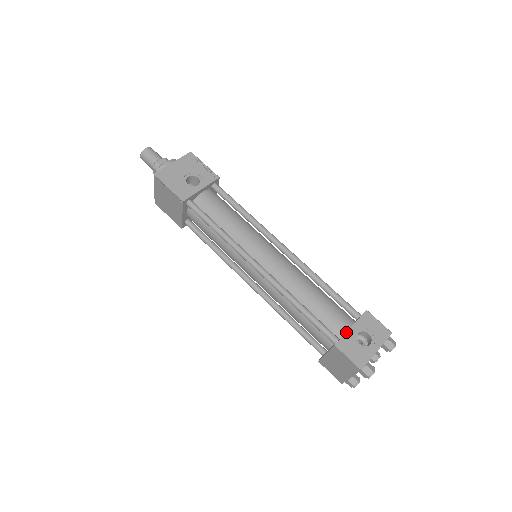
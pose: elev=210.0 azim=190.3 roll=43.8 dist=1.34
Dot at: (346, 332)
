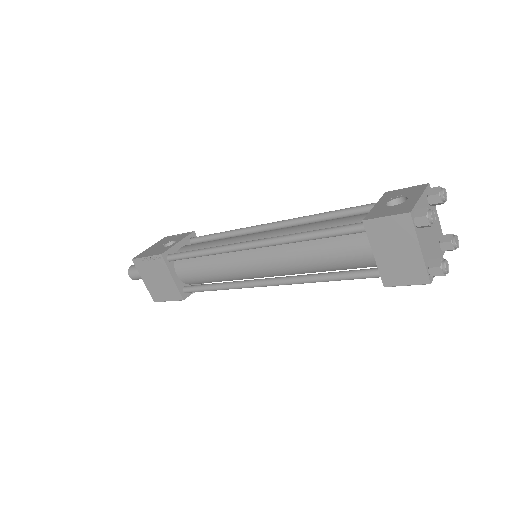
Dot at: (370, 210)
